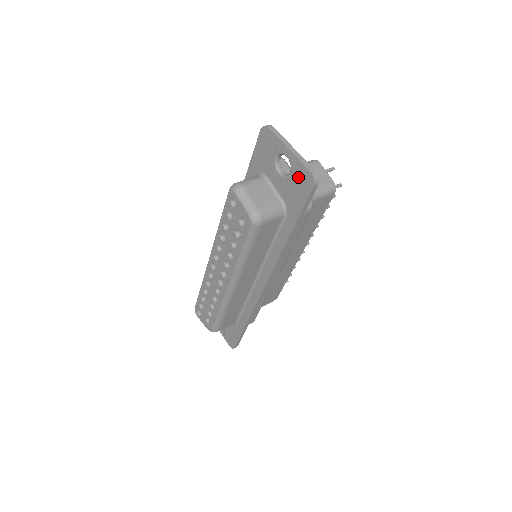
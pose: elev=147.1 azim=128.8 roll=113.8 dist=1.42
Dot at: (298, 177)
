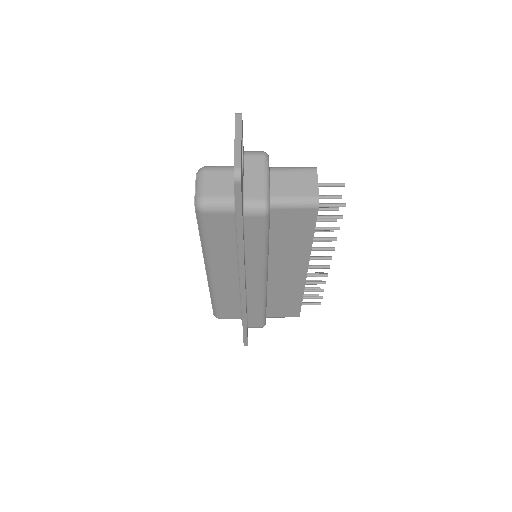
Dot at: occluded
